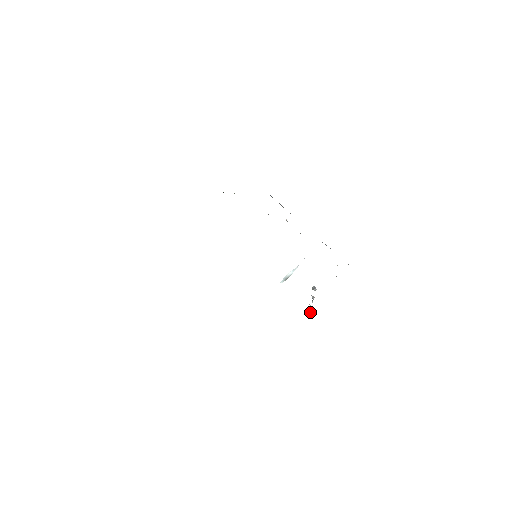
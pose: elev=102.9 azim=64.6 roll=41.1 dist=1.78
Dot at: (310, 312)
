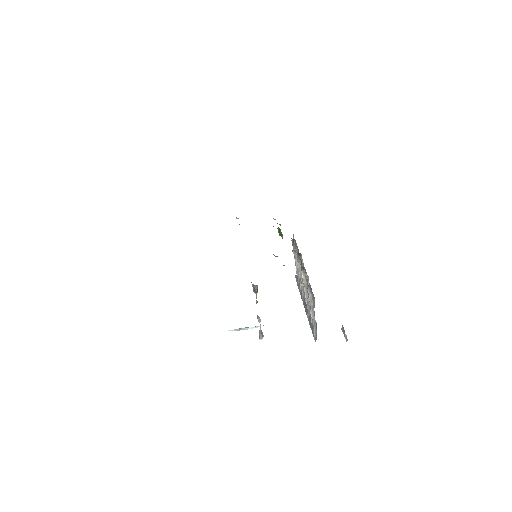
Dot at: occluded
